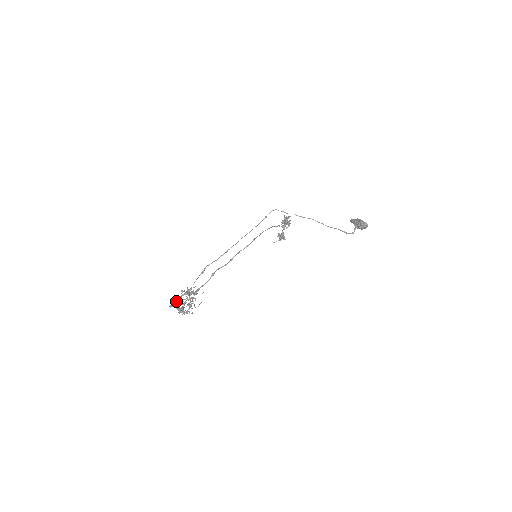
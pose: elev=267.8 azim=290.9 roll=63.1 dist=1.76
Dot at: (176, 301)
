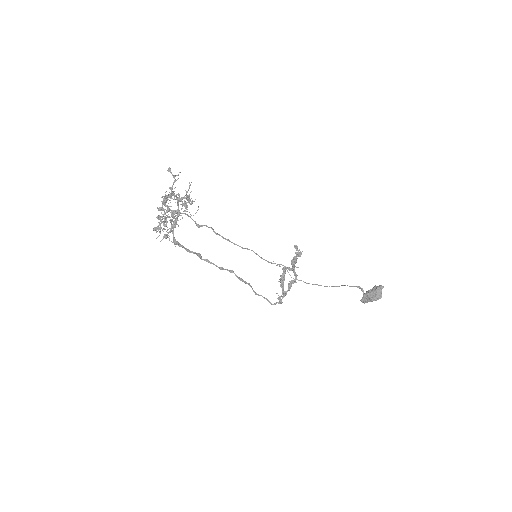
Dot at: (171, 187)
